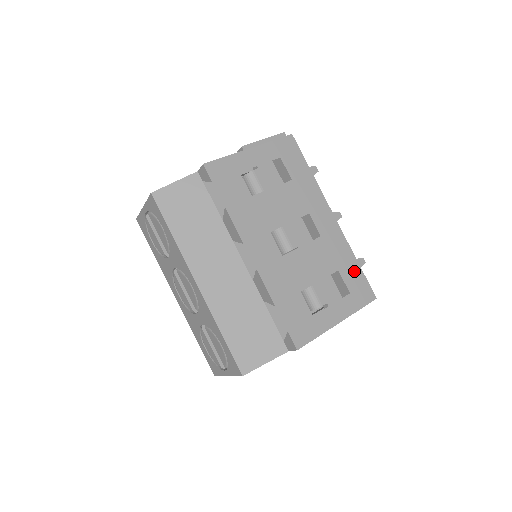
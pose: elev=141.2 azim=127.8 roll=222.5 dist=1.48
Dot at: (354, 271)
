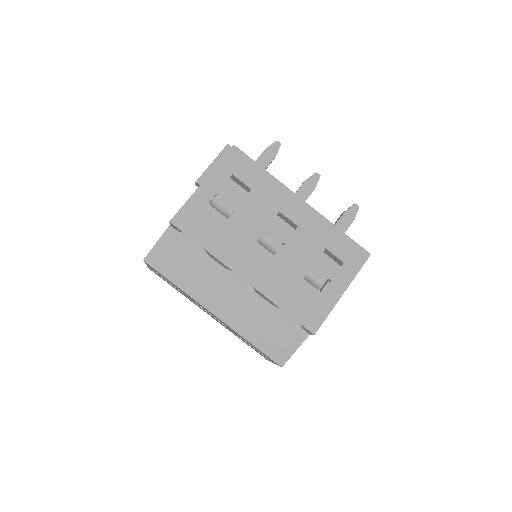
Dot at: (341, 241)
